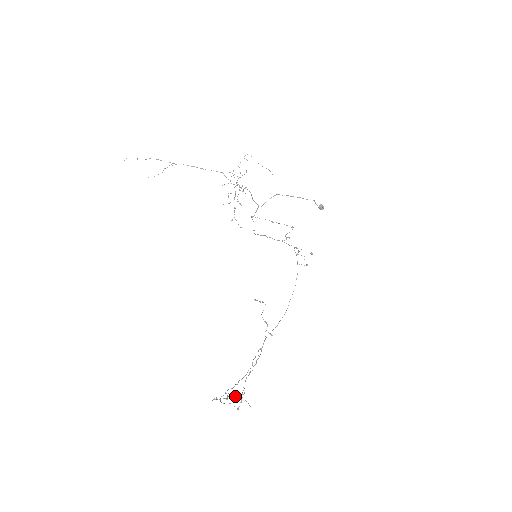
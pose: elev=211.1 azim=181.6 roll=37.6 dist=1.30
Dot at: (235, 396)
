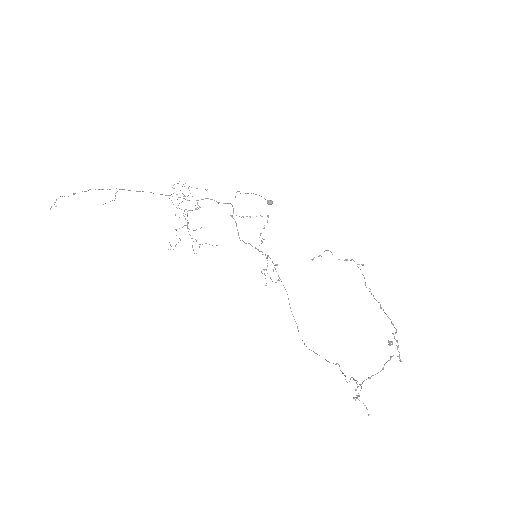
Dot at: (359, 395)
